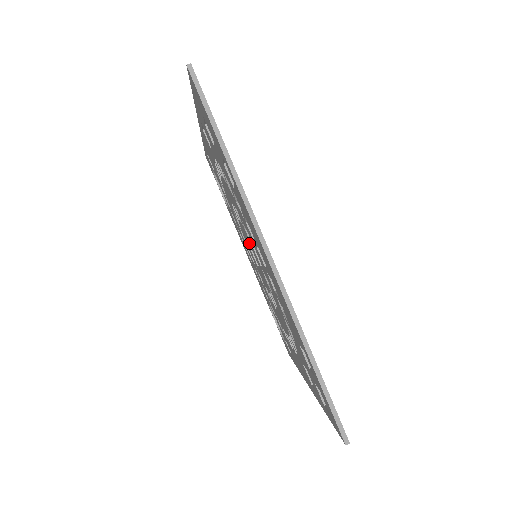
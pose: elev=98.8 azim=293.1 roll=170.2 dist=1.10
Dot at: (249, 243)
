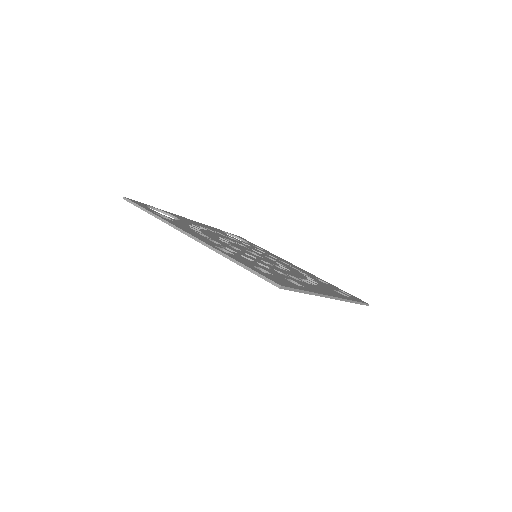
Dot at: occluded
